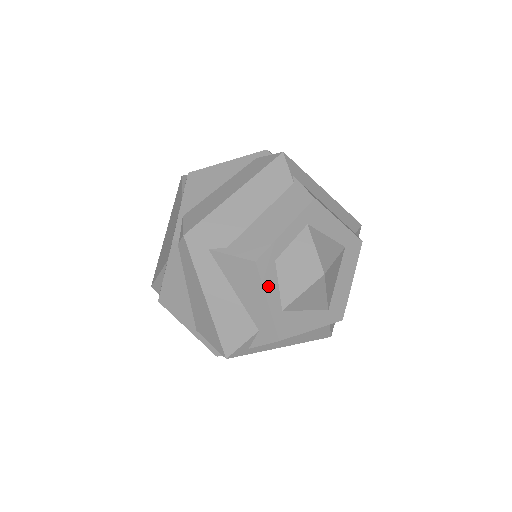
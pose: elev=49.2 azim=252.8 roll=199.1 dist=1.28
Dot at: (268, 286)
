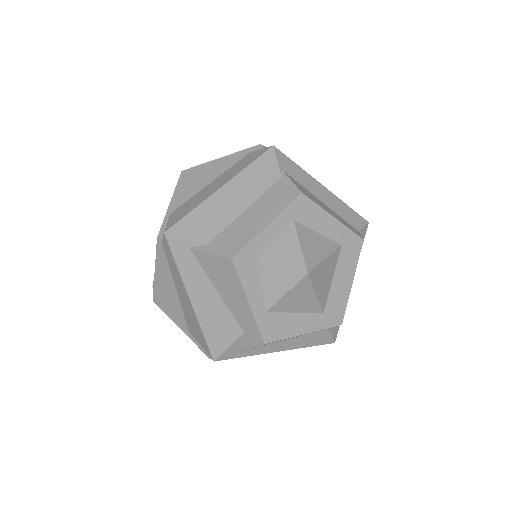
Dot at: (248, 285)
